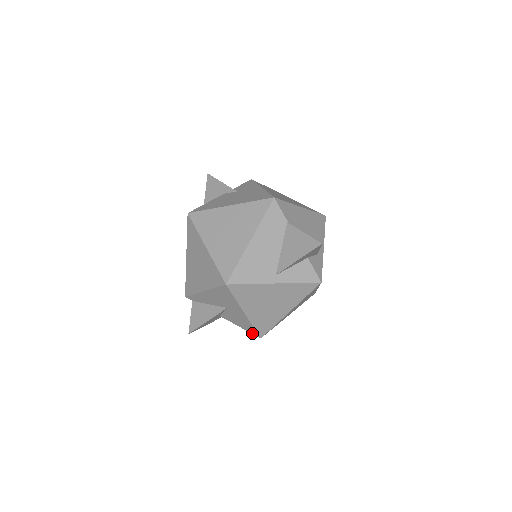
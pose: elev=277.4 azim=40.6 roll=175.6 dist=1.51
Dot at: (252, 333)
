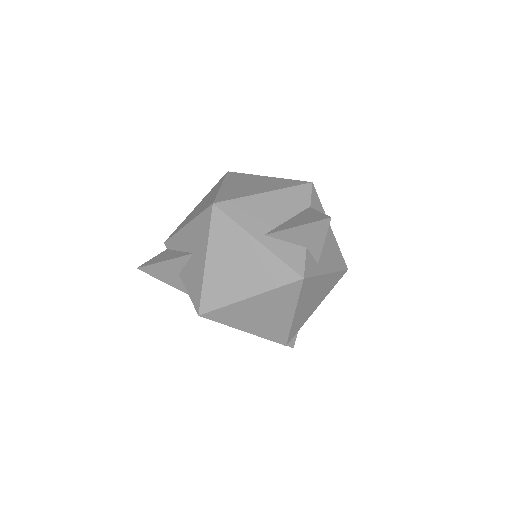
Dot at: (195, 305)
